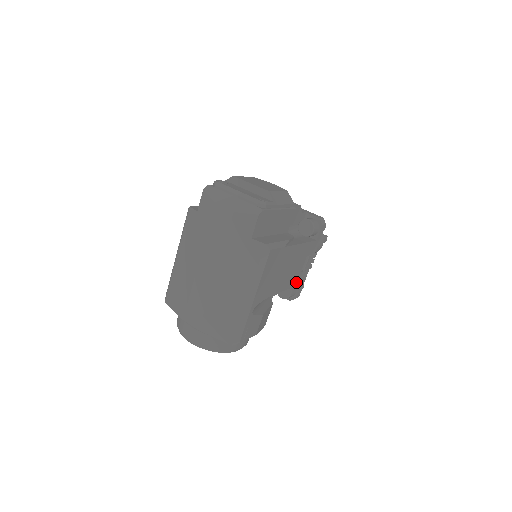
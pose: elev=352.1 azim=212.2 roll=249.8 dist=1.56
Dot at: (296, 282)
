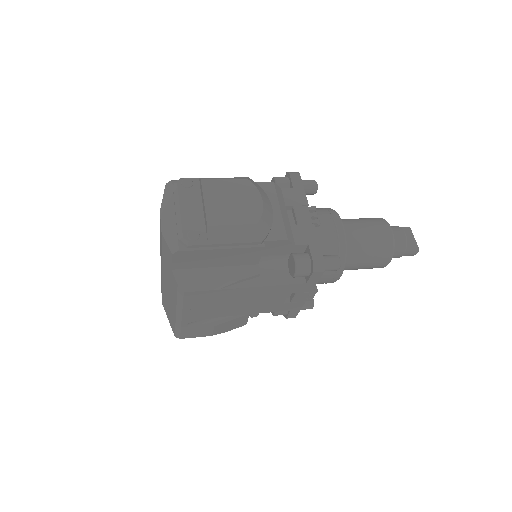
Dot at: (278, 309)
